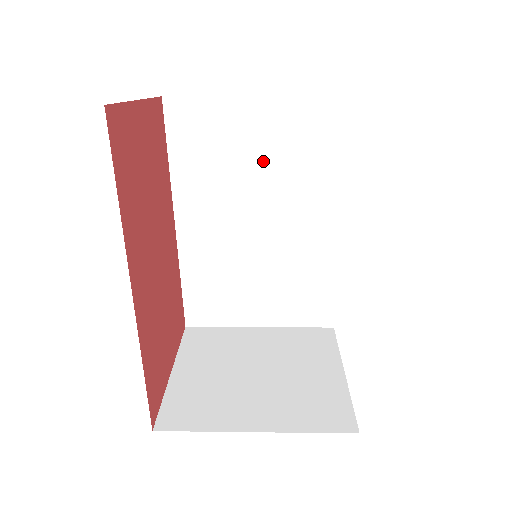
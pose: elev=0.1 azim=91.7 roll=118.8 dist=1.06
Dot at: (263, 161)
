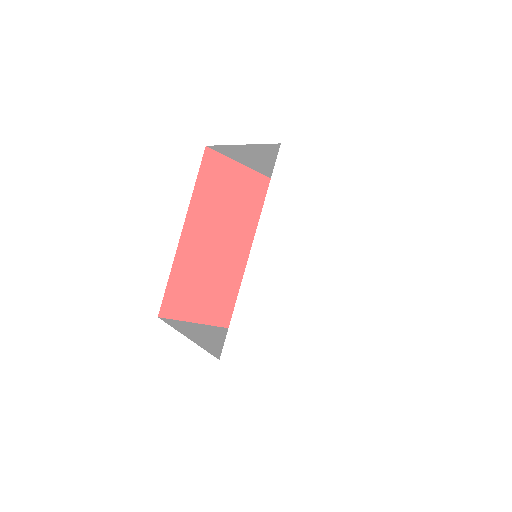
Dot at: occluded
